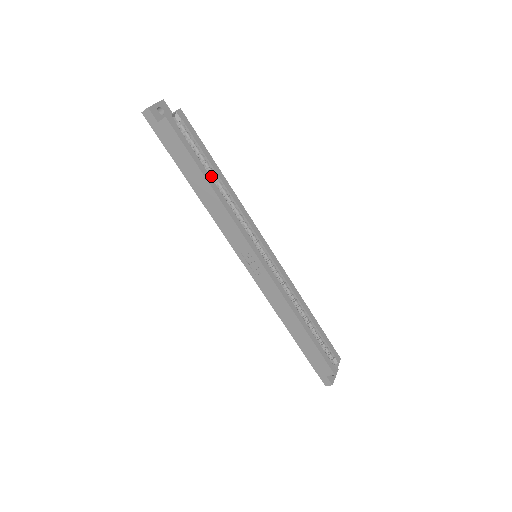
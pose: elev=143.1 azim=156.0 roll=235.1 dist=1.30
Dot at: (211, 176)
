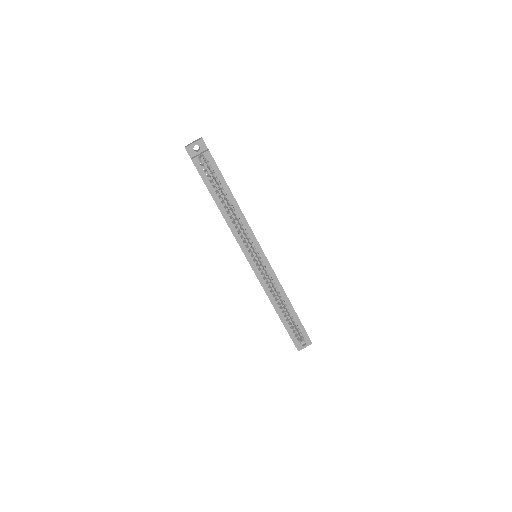
Dot at: (226, 199)
